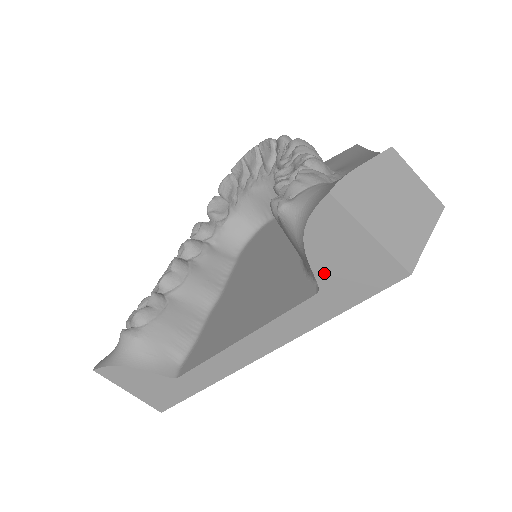
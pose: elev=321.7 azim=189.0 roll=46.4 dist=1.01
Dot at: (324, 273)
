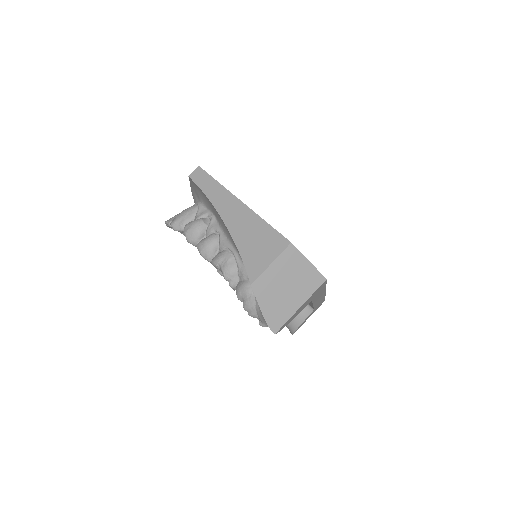
Dot at: occluded
